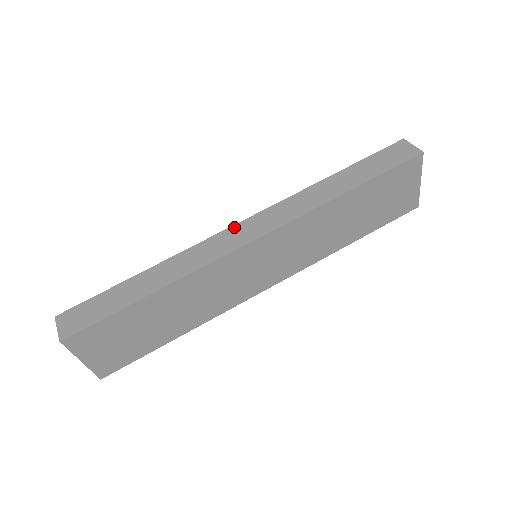
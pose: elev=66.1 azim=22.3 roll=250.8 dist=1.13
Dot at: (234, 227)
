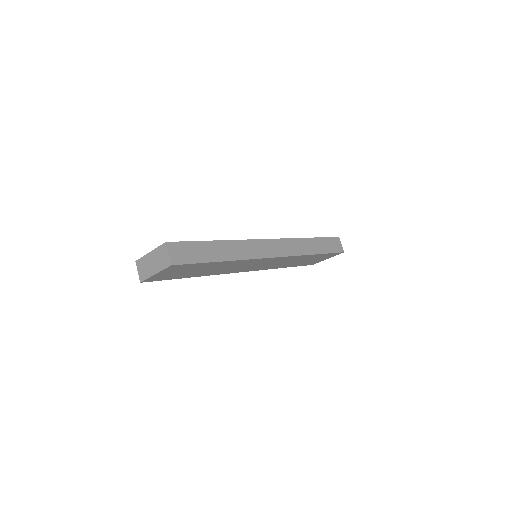
Dot at: (267, 241)
